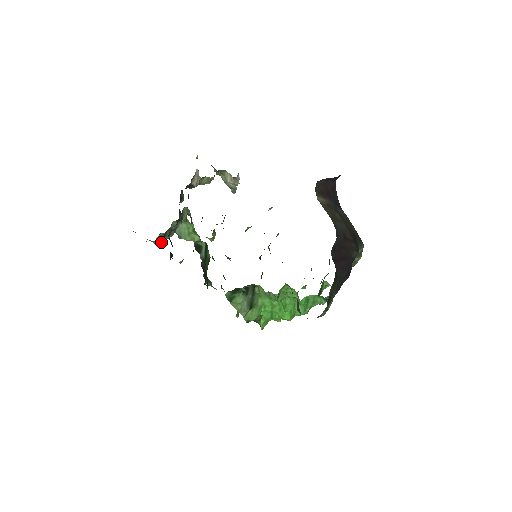
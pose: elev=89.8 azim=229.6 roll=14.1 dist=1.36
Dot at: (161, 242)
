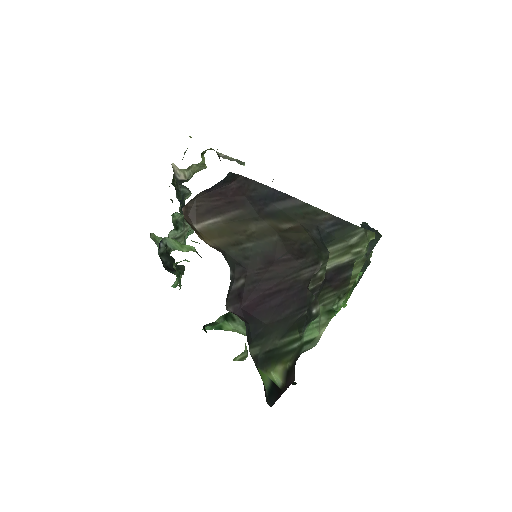
Dot at: occluded
